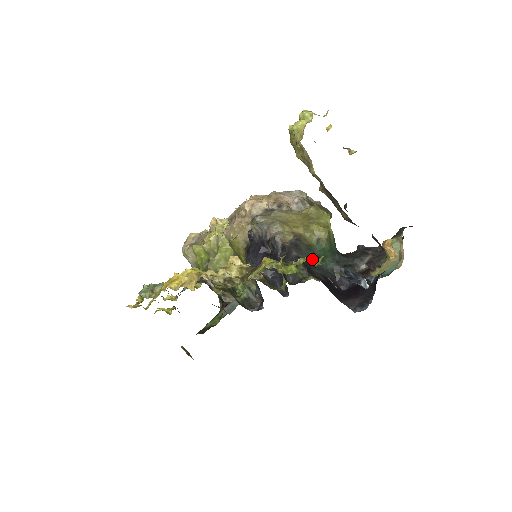
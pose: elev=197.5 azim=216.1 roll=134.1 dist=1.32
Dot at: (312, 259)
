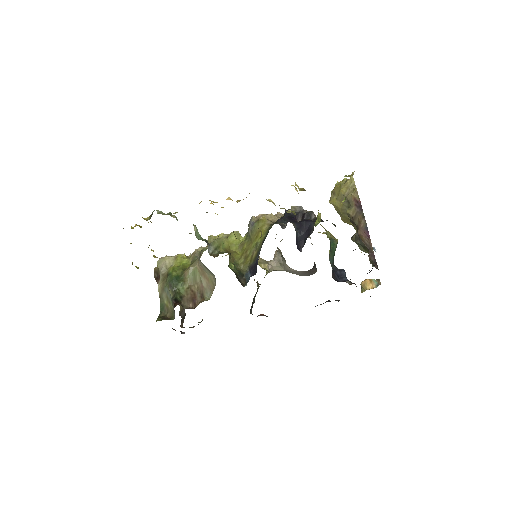
Dot at: occluded
